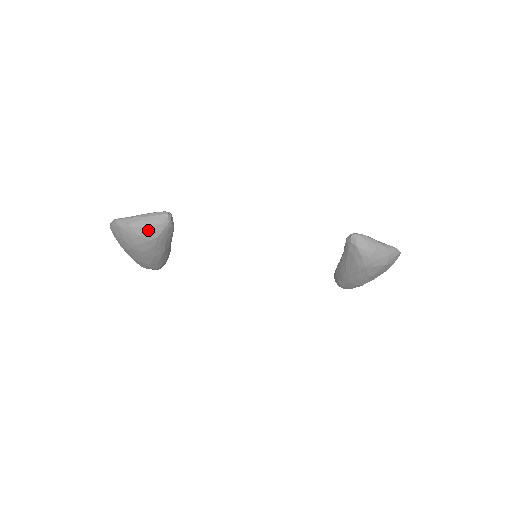
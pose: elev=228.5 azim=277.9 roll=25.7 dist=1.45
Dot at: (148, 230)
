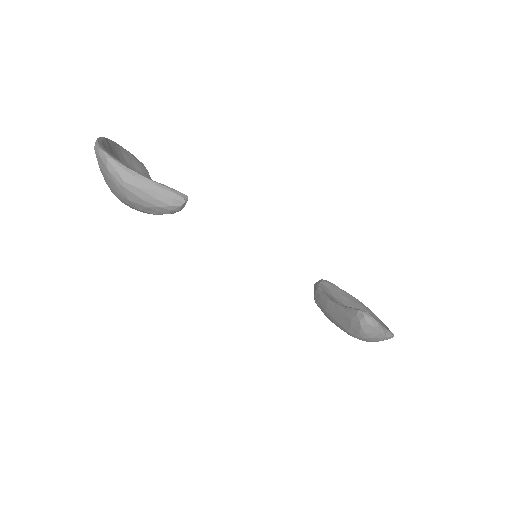
Dot at: (146, 205)
